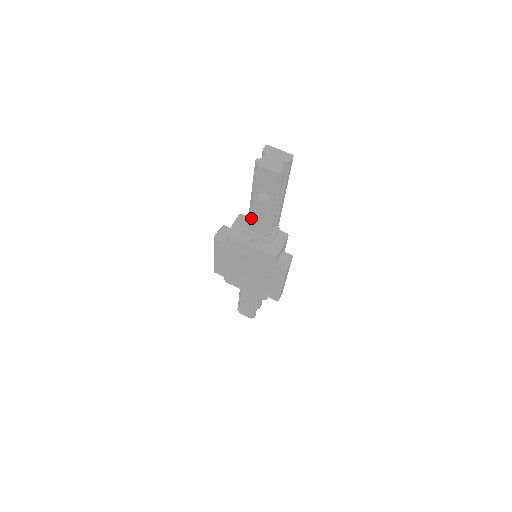
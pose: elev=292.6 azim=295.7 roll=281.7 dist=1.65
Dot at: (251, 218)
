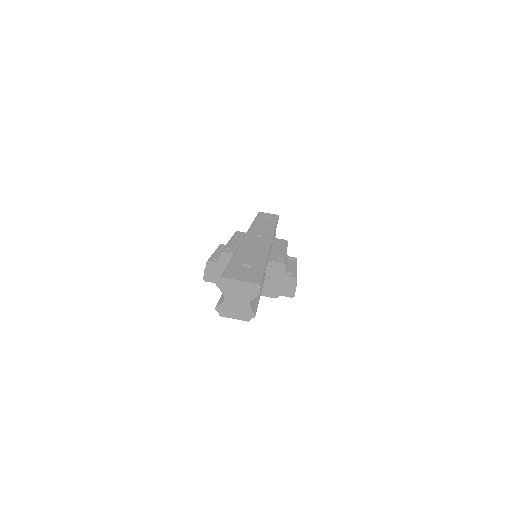
Dot at: occluded
